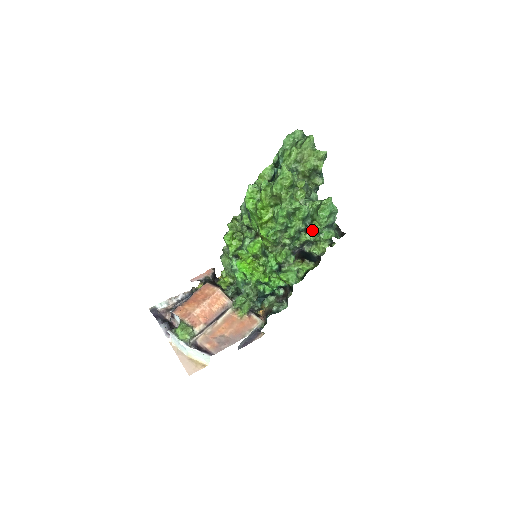
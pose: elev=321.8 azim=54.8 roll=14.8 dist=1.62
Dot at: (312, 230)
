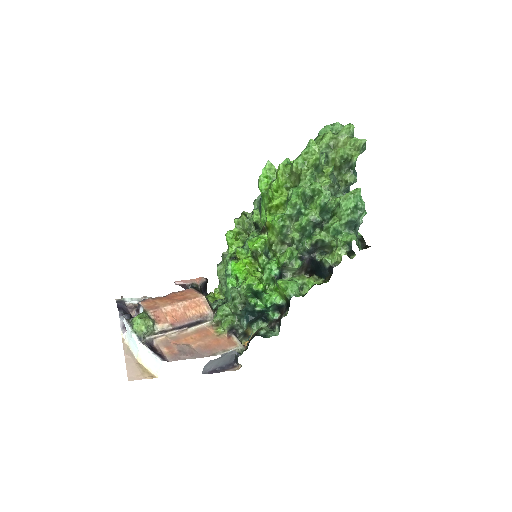
Dot at: (329, 225)
